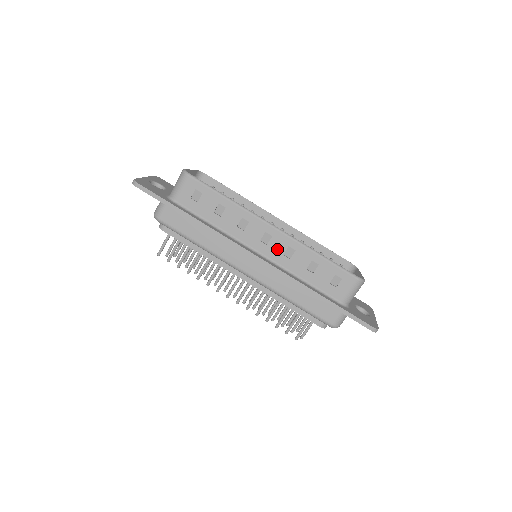
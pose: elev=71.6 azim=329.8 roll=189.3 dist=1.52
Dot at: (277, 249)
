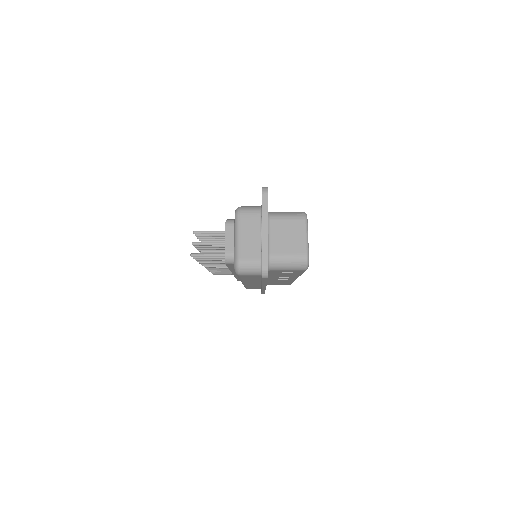
Dot at: (279, 280)
